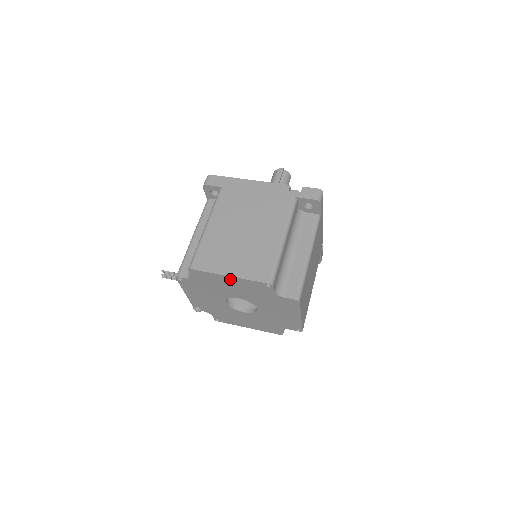
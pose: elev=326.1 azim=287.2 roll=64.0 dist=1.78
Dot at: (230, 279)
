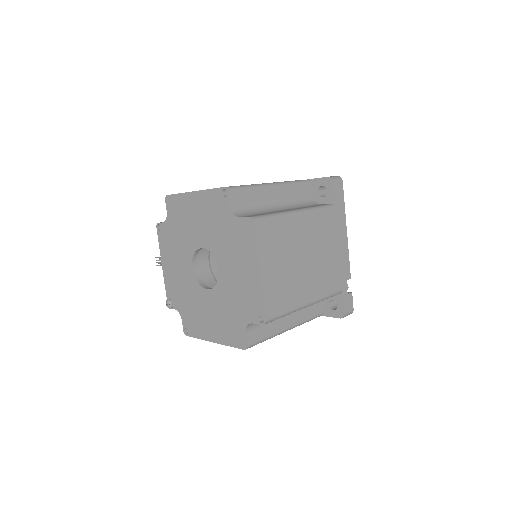
Dot at: (195, 198)
